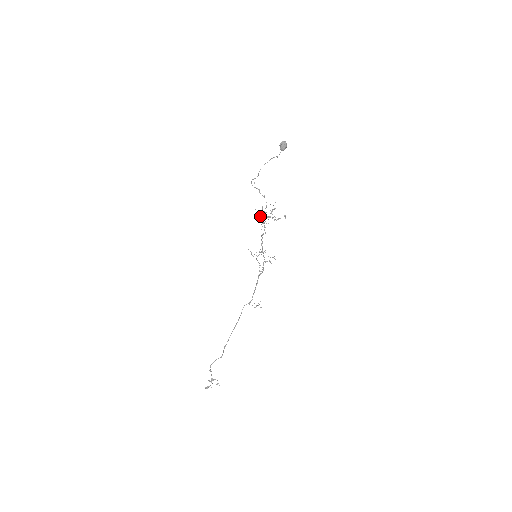
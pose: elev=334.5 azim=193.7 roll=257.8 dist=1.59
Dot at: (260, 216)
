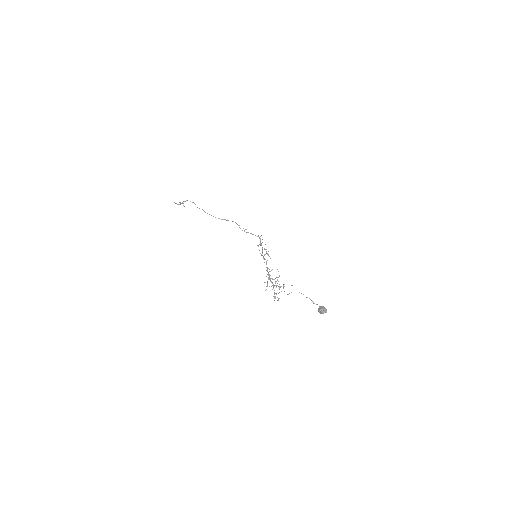
Dot at: occluded
